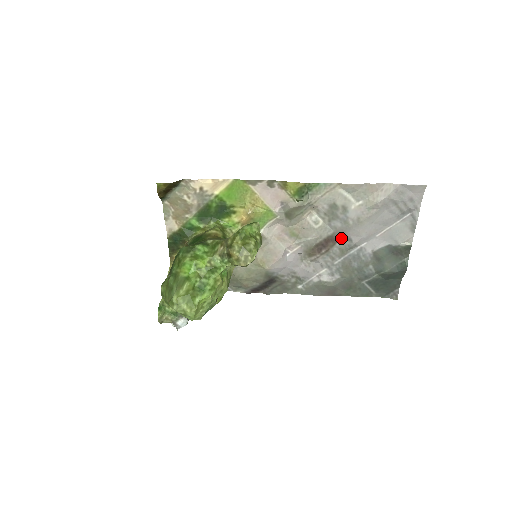
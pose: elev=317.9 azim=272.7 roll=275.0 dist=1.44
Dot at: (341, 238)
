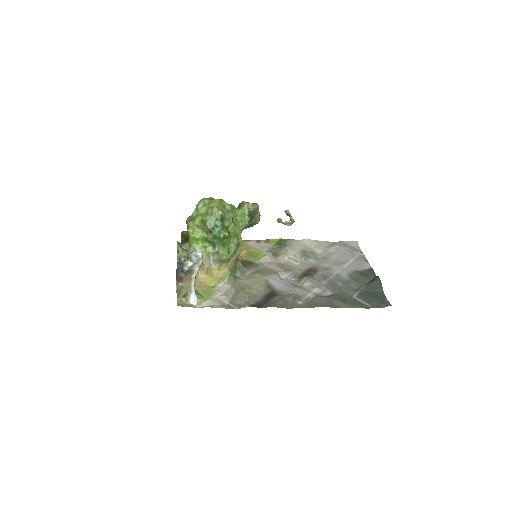
Dot at: (319, 270)
